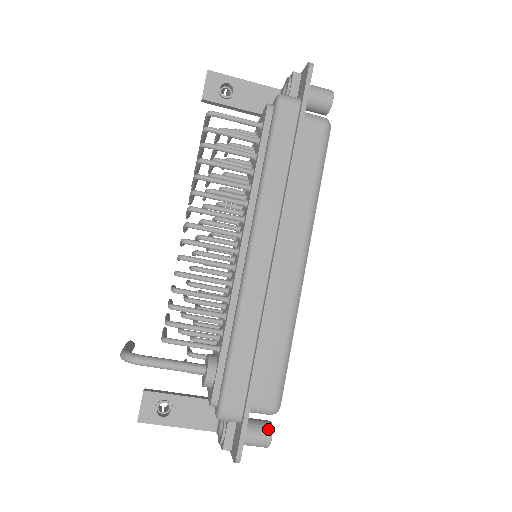
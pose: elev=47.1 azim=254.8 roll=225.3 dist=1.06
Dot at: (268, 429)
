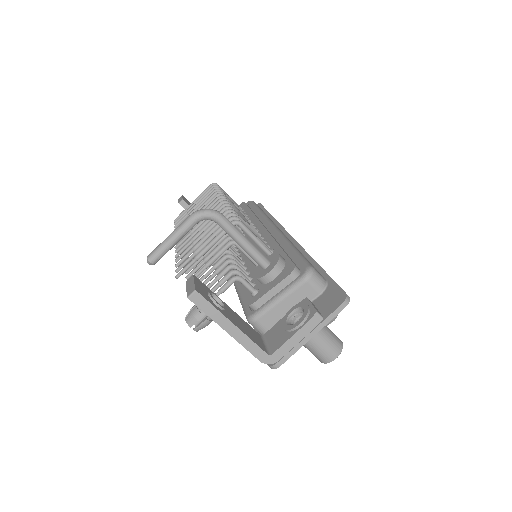
Dot at: occluded
